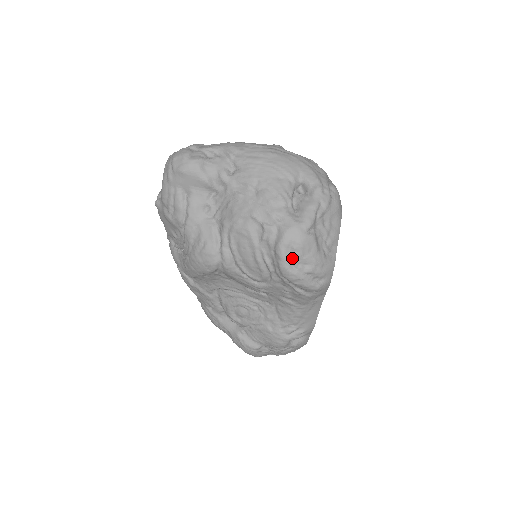
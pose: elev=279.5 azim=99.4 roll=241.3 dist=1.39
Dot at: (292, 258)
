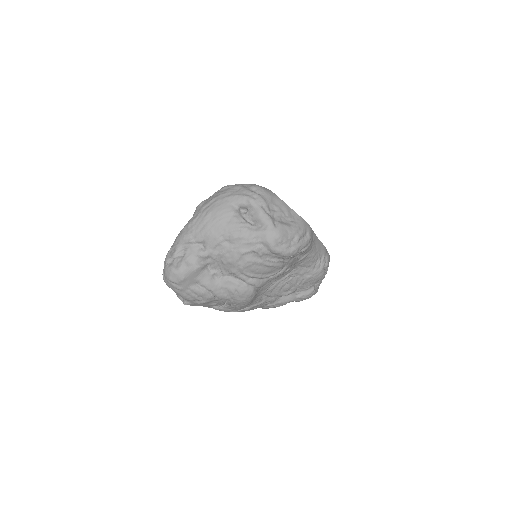
Dot at: (285, 246)
